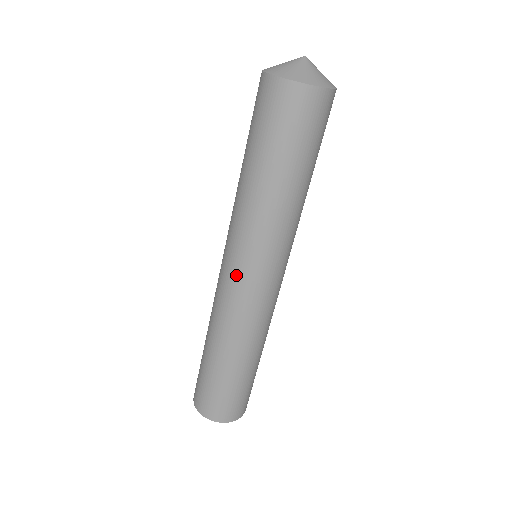
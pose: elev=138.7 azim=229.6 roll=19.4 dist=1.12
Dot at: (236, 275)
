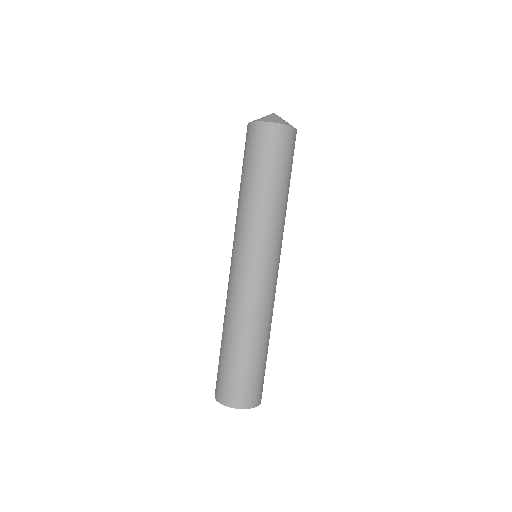
Dot at: (257, 267)
